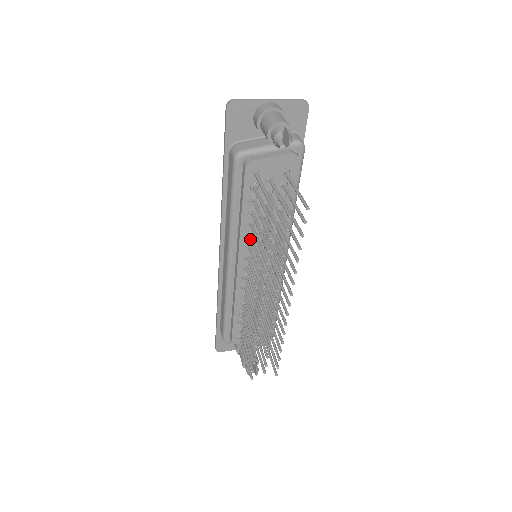
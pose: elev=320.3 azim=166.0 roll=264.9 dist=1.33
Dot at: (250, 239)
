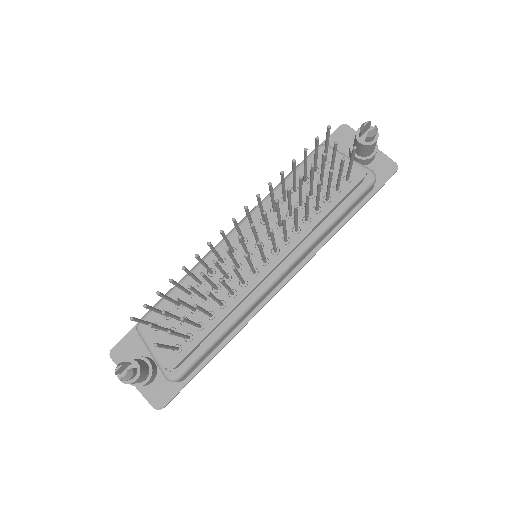
Dot at: (274, 206)
